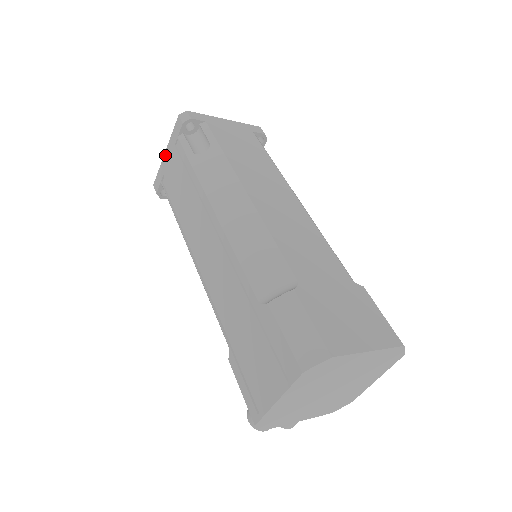
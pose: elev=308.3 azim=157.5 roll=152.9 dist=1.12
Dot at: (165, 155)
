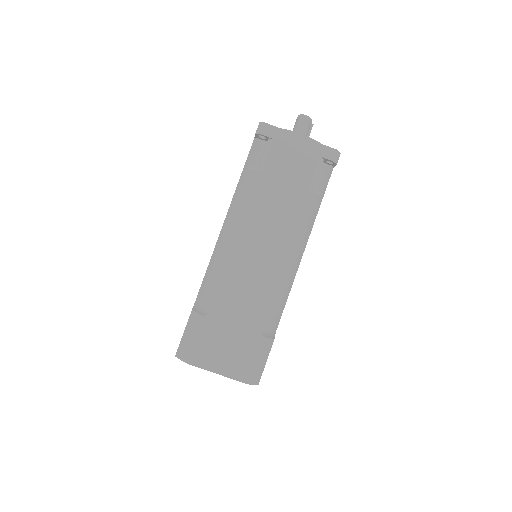
Dot at: occluded
